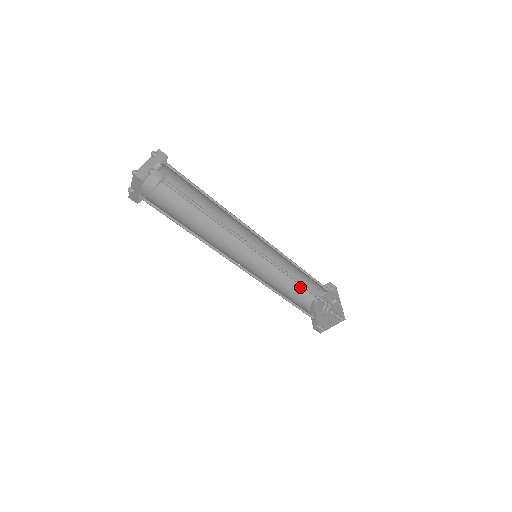
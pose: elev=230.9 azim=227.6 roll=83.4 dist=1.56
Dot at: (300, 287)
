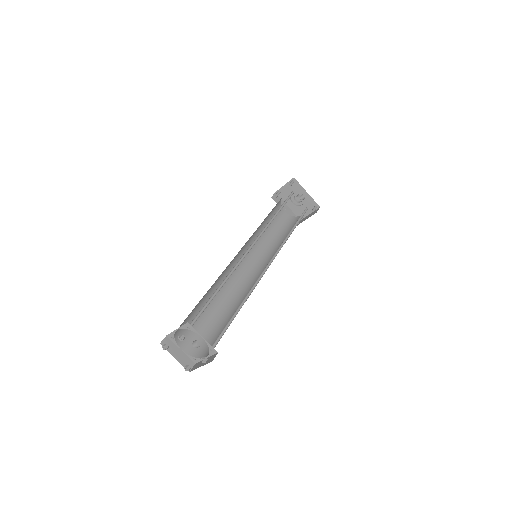
Dot at: (273, 209)
